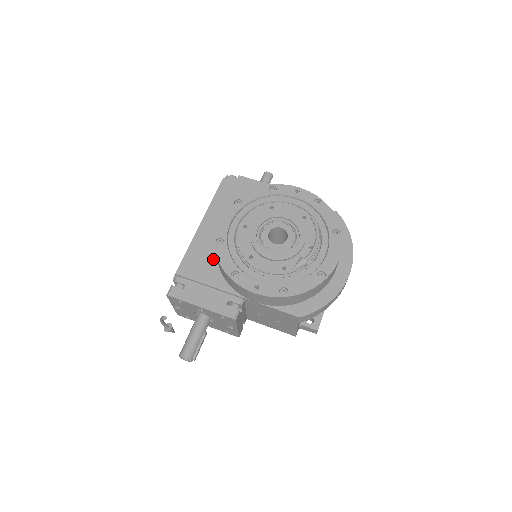
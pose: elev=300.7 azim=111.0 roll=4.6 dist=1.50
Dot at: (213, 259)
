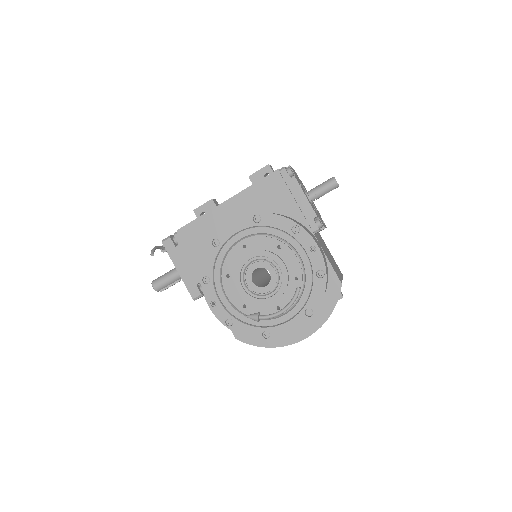
Dot at: occluded
